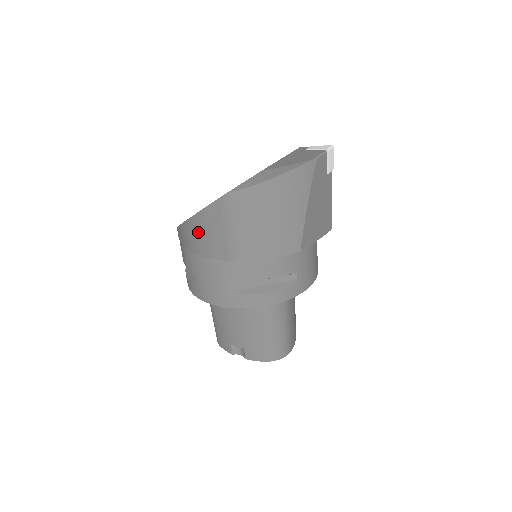
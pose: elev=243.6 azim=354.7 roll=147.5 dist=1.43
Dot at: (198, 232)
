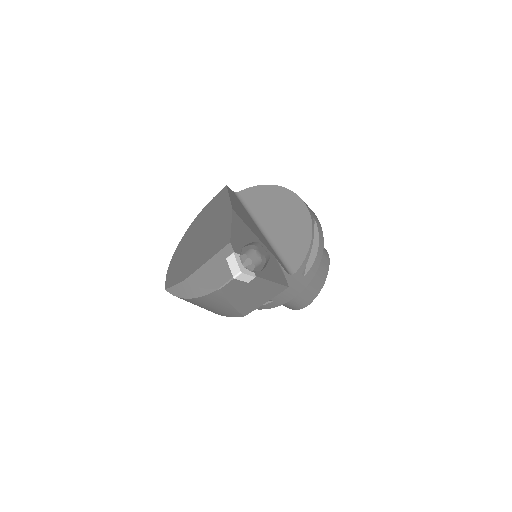
Dot at: occluded
